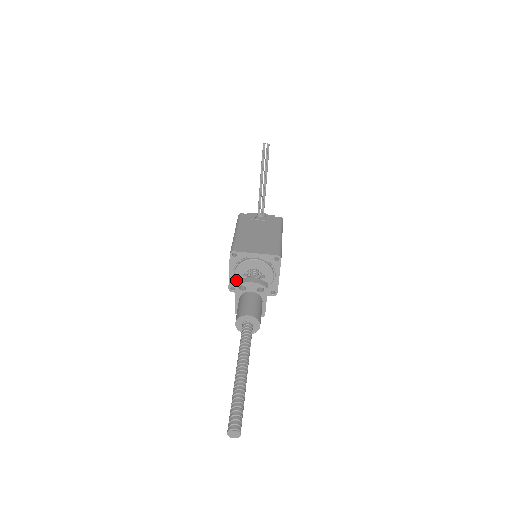
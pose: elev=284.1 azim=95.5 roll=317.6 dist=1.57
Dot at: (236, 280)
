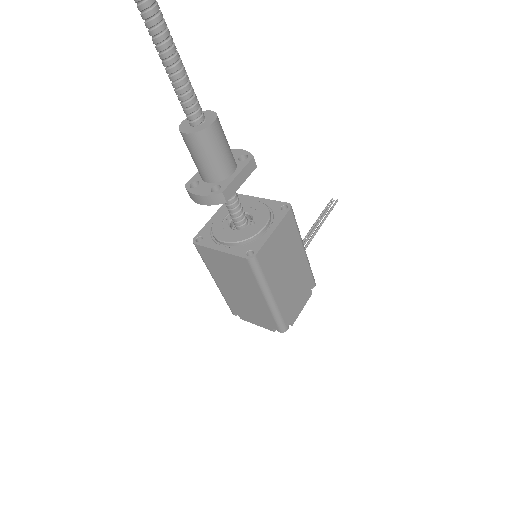
Dot at: (213, 223)
